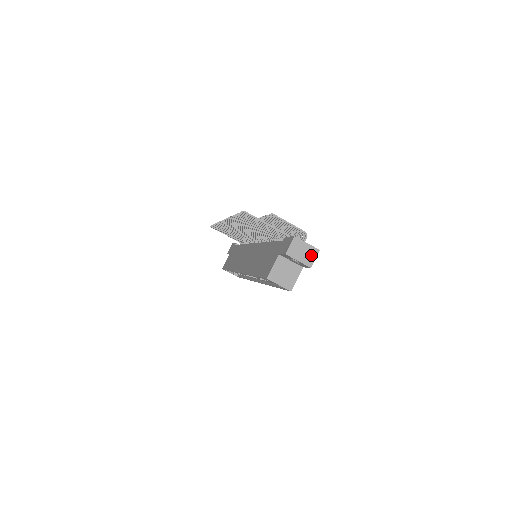
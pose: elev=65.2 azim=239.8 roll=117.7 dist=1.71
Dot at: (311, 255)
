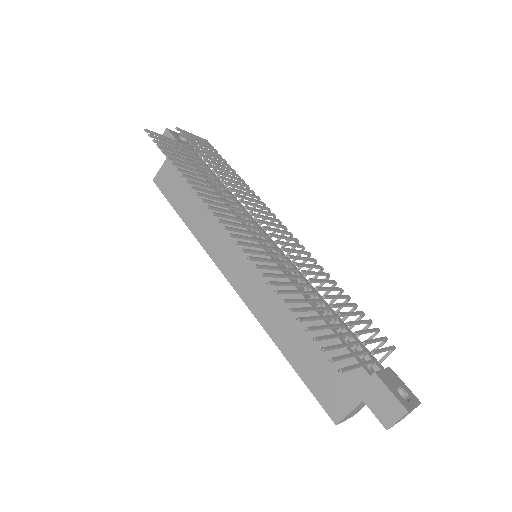
Dot at: (410, 412)
